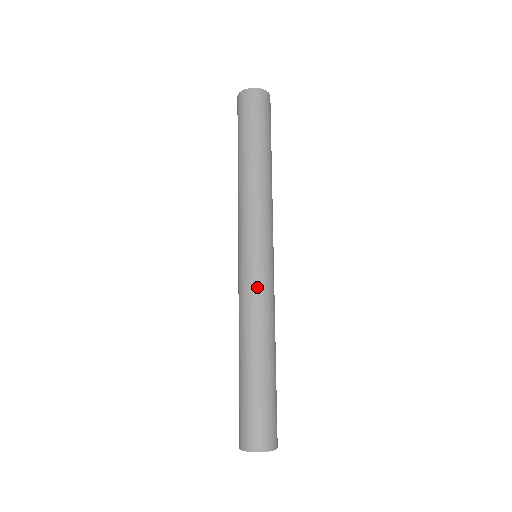
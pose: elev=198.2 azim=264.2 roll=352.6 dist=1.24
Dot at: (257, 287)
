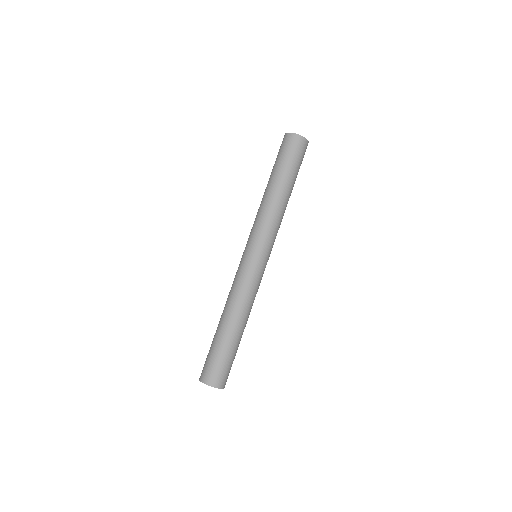
Dot at: (257, 282)
